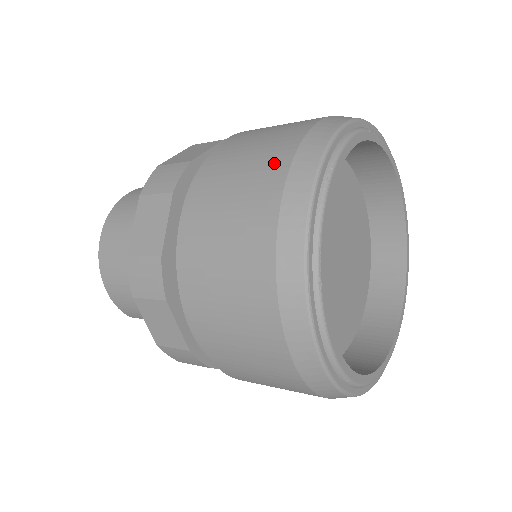
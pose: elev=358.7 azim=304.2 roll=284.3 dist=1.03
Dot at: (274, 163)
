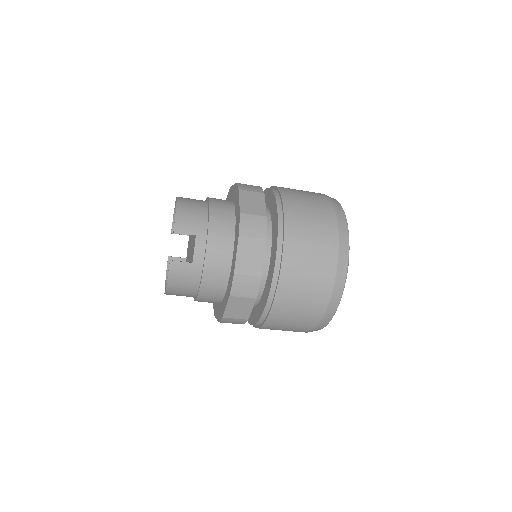
Dot at: occluded
